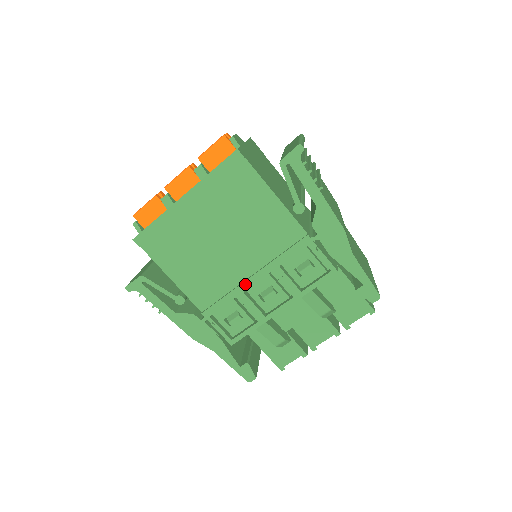
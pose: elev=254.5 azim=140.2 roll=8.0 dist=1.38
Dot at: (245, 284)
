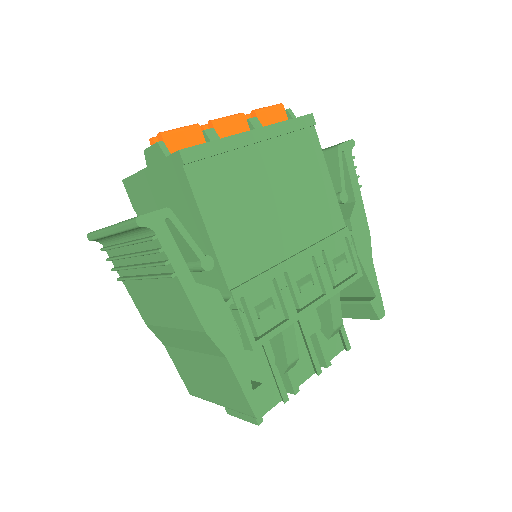
Dot at: (287, 263)
